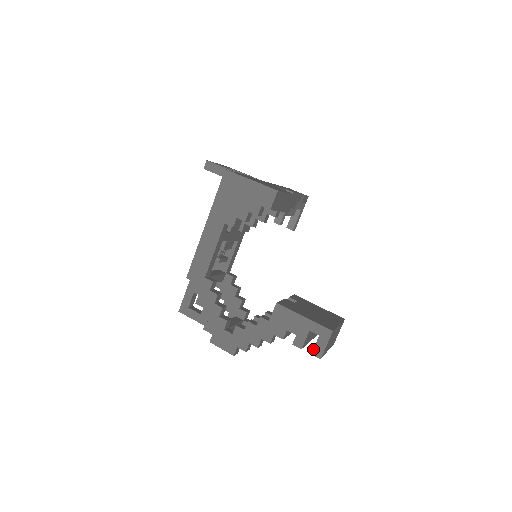
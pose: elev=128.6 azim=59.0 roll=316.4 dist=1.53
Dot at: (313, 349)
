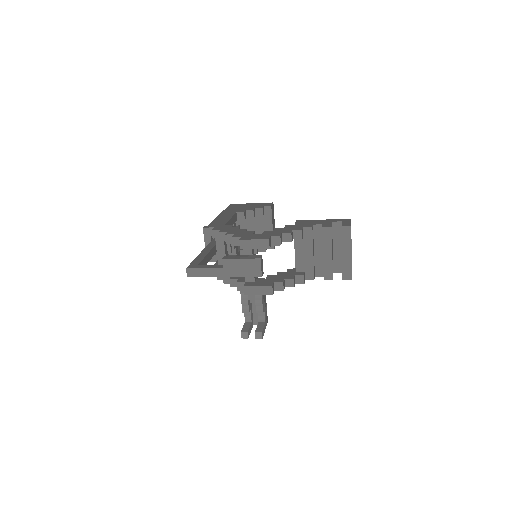
Dot at: occluded
